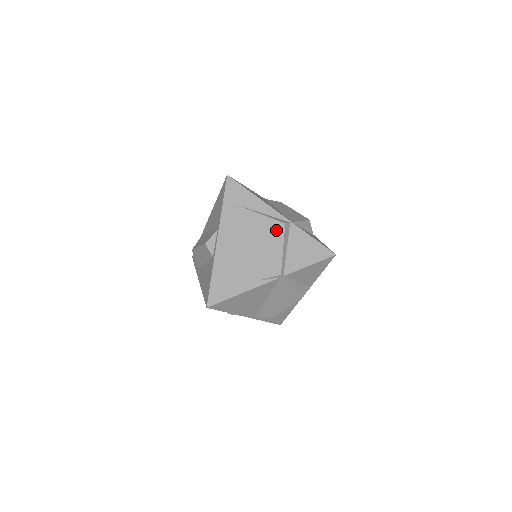
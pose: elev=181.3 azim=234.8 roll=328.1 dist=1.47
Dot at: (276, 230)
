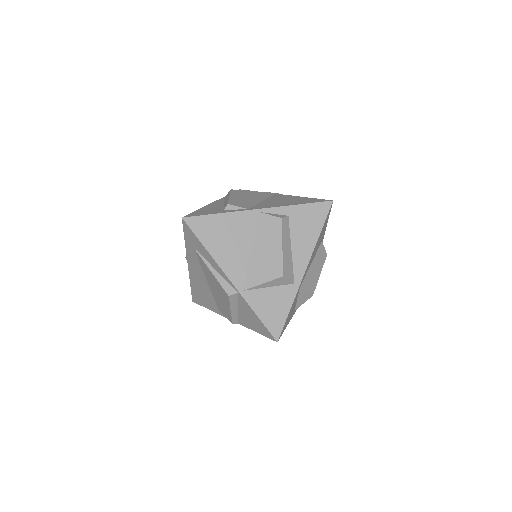
Dot at: (224, 294)
